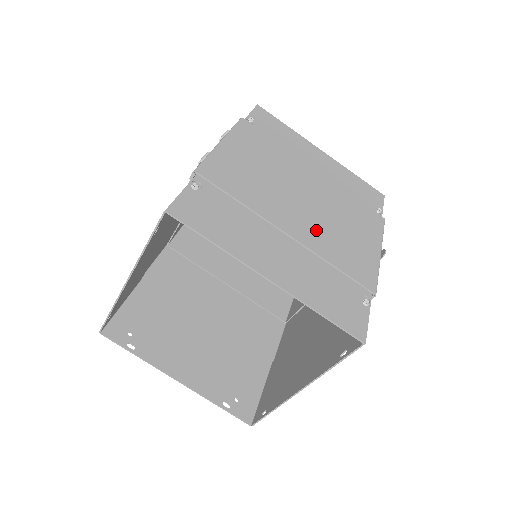
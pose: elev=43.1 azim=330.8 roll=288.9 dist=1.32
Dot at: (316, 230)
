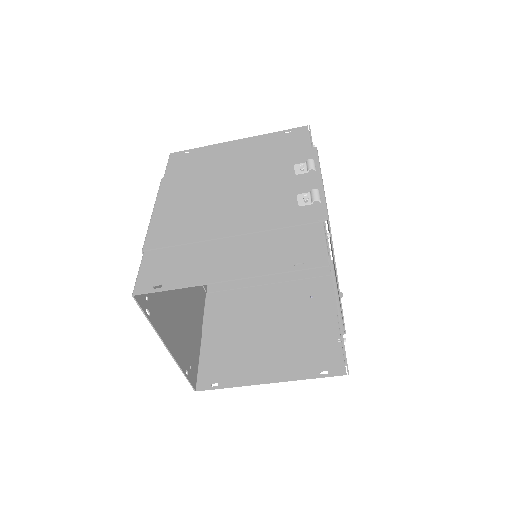
Dot at: occluded
